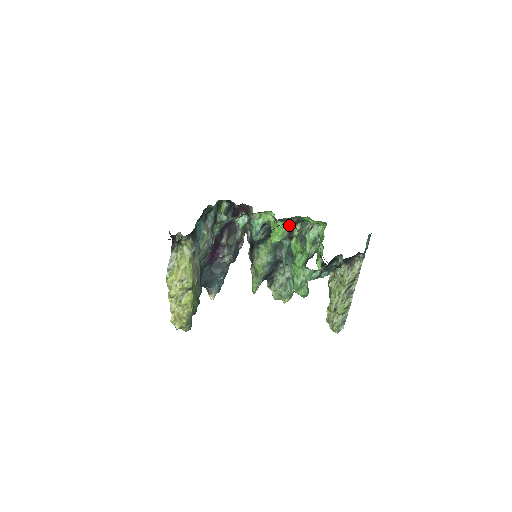
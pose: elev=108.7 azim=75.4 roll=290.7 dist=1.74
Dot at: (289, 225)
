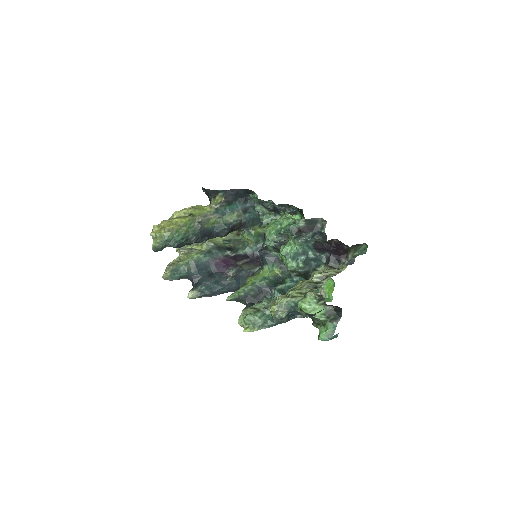
Dot at: occluded
